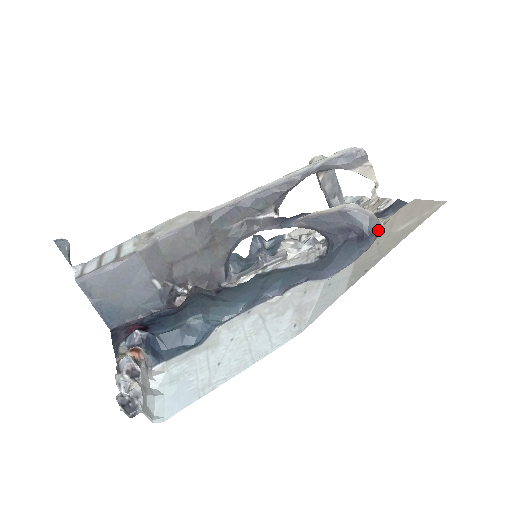
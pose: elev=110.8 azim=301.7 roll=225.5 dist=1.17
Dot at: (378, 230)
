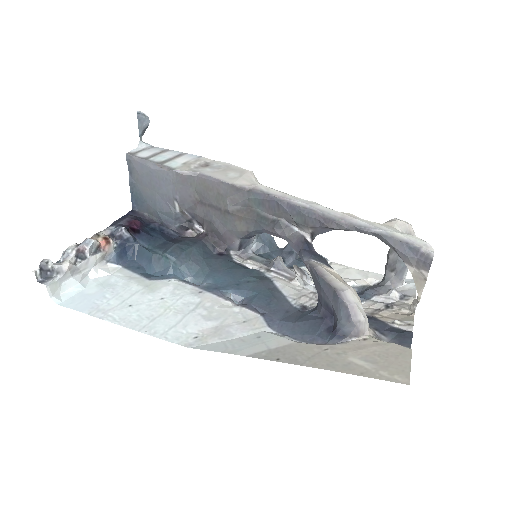
Dot at: (350, 339)
